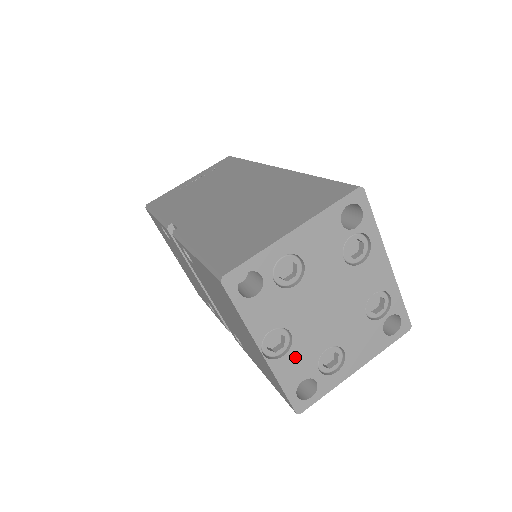
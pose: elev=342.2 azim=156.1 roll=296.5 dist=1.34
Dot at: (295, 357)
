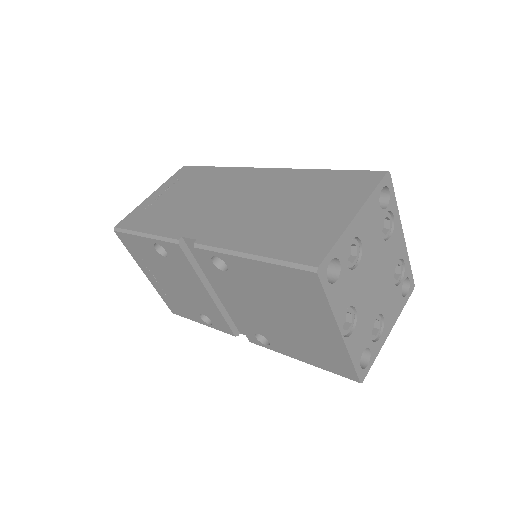
Dot at: (359, 331)
